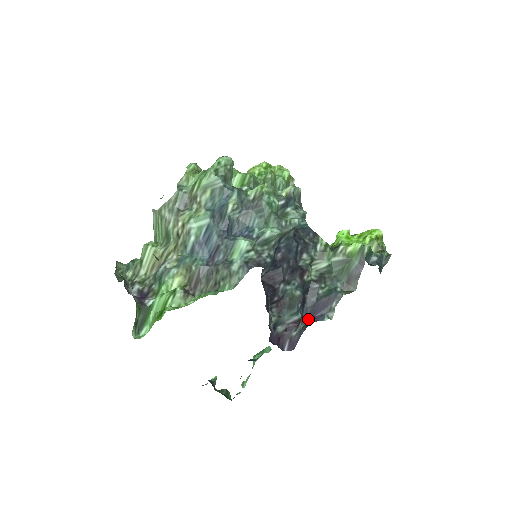
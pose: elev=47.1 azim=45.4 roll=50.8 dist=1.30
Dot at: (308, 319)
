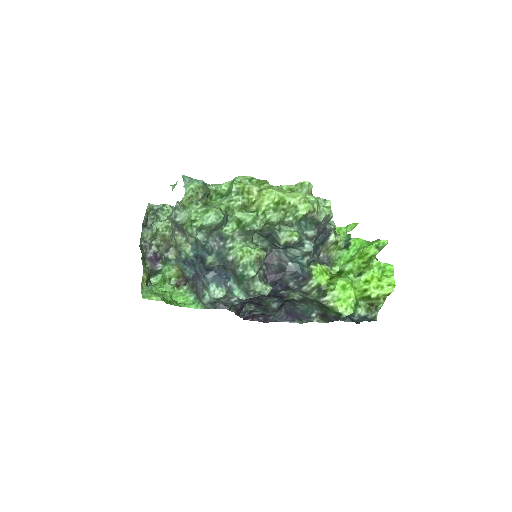
Dot at: (285, 312)
